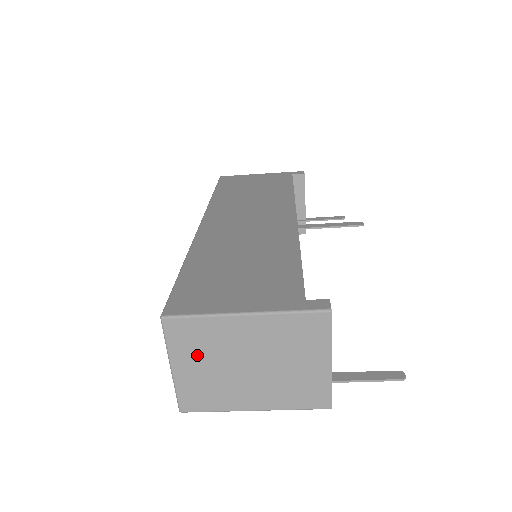
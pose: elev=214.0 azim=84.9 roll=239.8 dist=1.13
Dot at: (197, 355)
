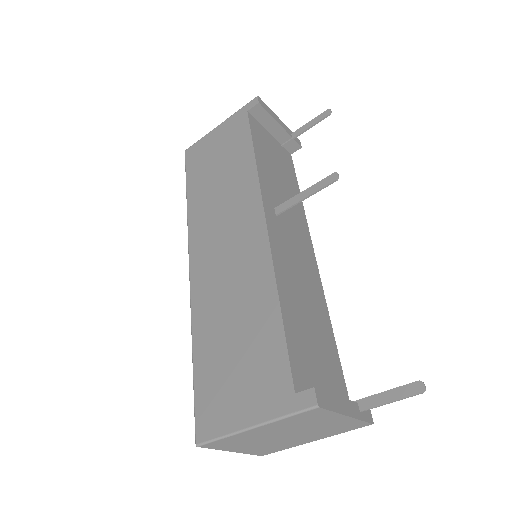
Dot at: (242, 445)
